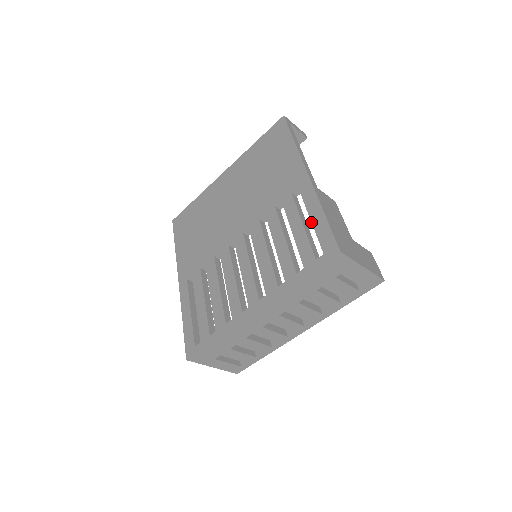
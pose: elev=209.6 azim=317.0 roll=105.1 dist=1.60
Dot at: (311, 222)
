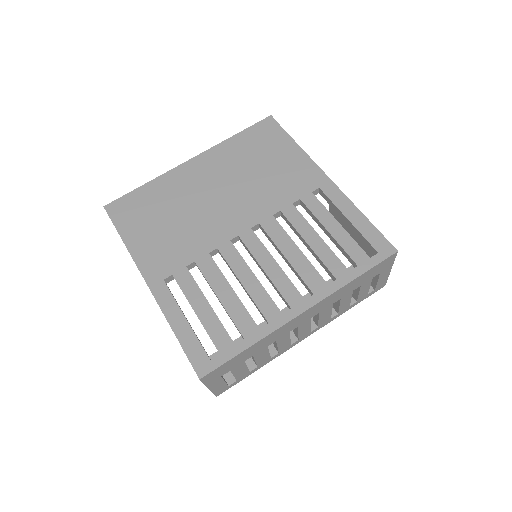
Dot at: (351, 222)
